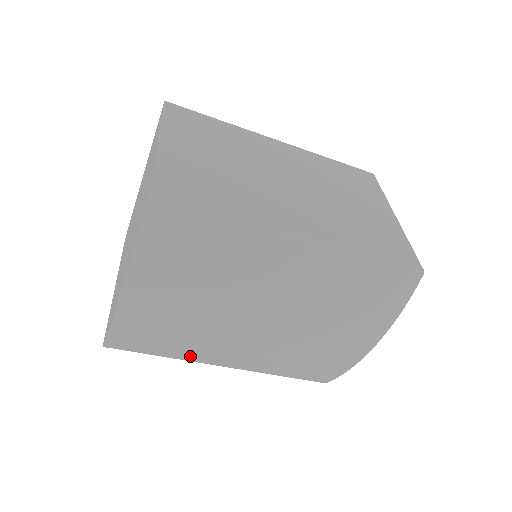
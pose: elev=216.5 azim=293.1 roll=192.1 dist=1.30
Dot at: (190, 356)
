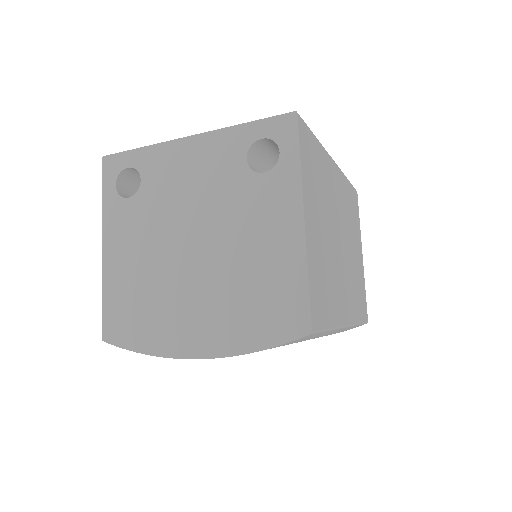
Dot at: occluded
